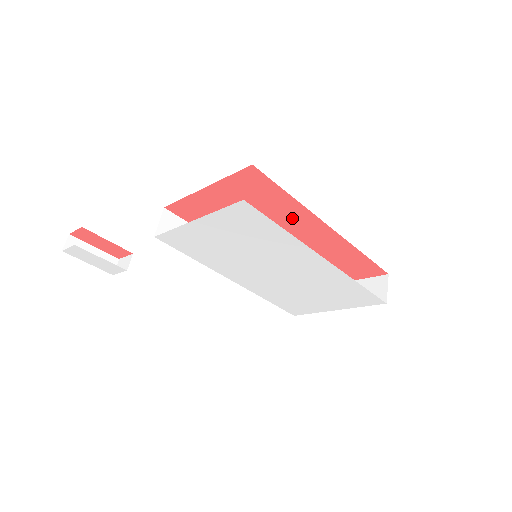
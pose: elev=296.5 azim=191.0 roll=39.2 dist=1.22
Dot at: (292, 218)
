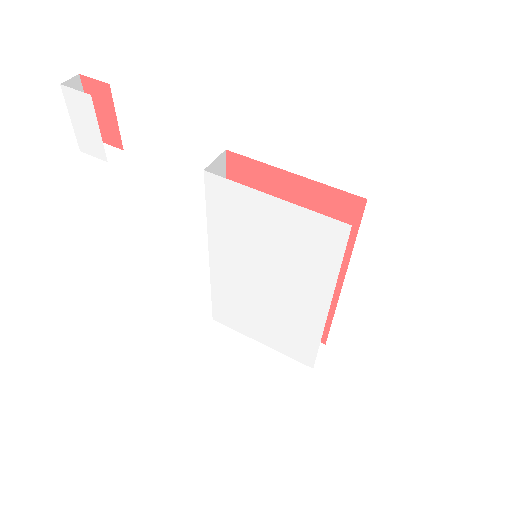
Dot at: occluded
